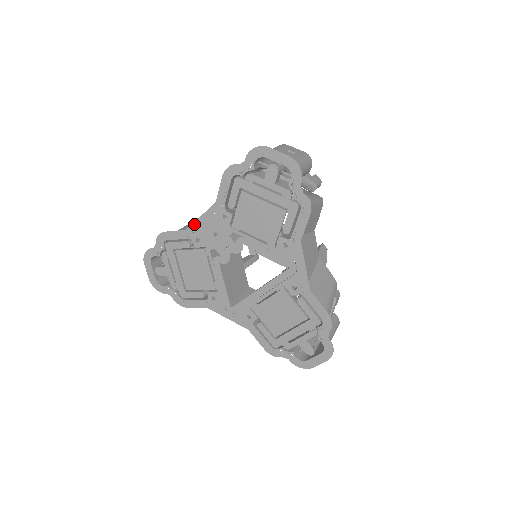
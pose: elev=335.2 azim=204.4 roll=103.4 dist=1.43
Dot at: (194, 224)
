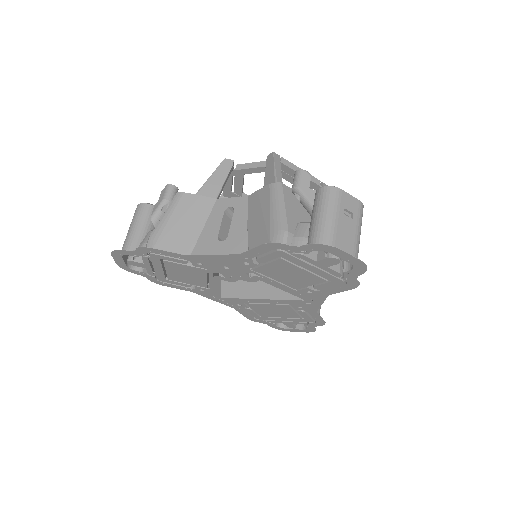
Dot at: (200, 256)
